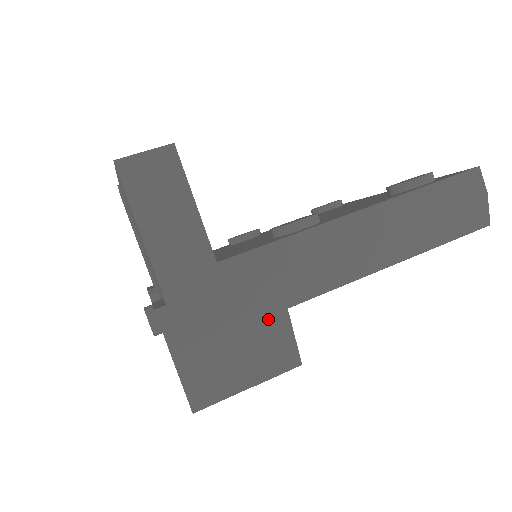
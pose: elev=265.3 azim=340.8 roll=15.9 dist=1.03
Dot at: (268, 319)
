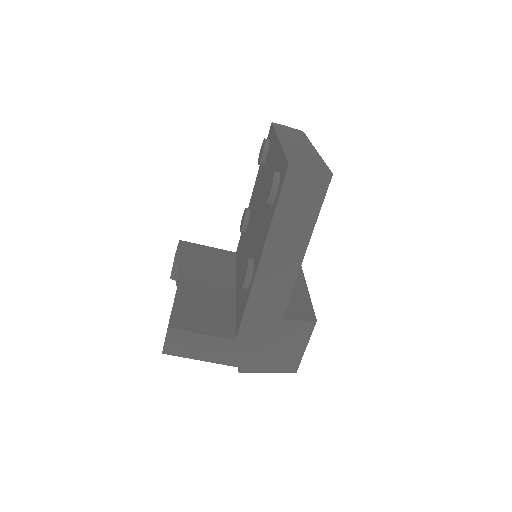
Dot at: (280, 330)
